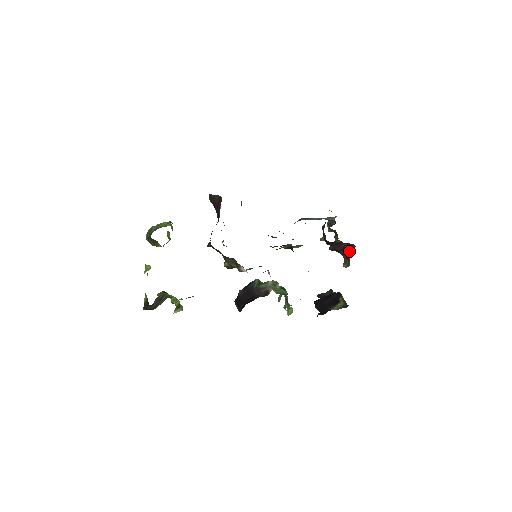
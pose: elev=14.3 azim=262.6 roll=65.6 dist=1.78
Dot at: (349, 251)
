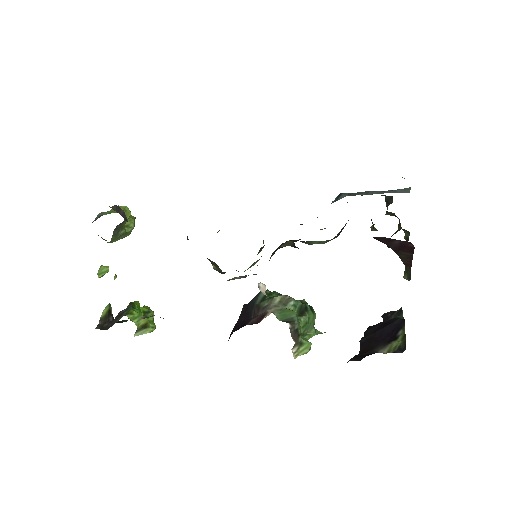
Dot at: (408, 253)
